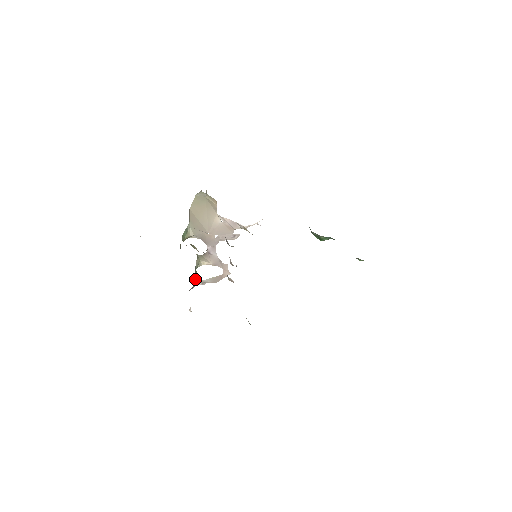
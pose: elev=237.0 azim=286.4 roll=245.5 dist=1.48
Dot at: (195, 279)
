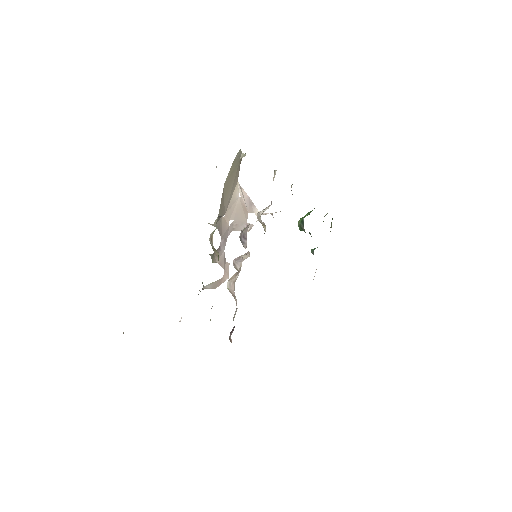
Dot at: occluded
